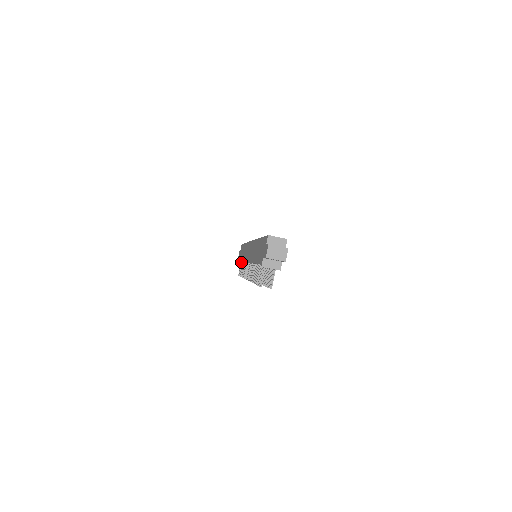
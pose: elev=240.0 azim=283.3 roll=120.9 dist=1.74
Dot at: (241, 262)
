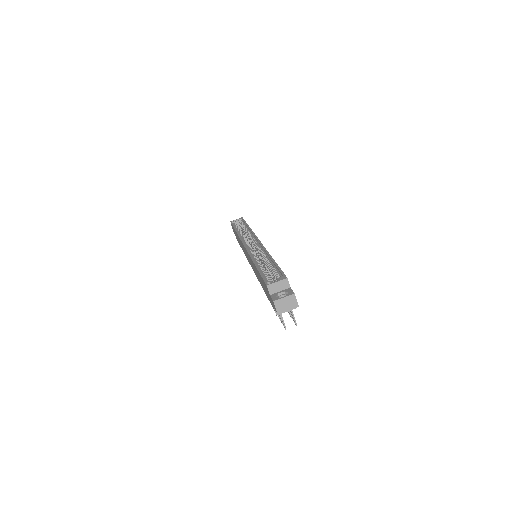
Dot at: occluded
